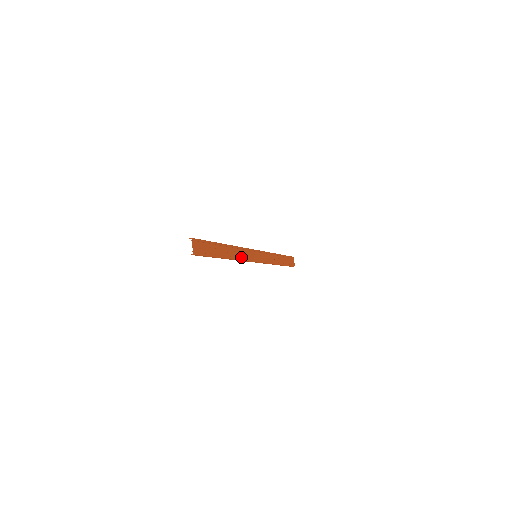
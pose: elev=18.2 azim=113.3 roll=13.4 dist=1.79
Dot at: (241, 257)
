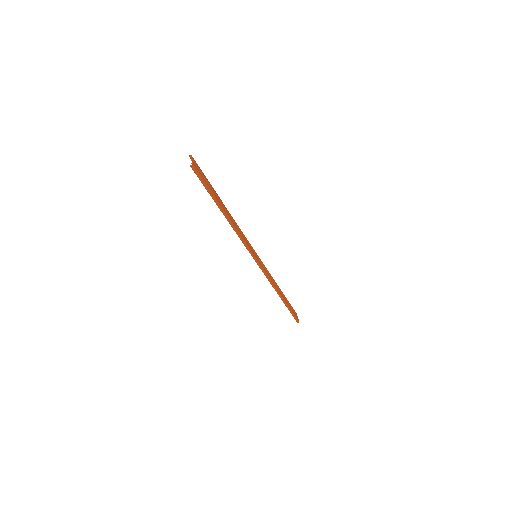
Dot at: (240, 234)
